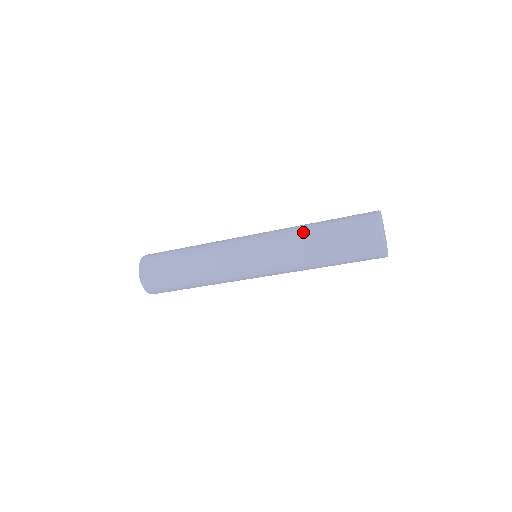
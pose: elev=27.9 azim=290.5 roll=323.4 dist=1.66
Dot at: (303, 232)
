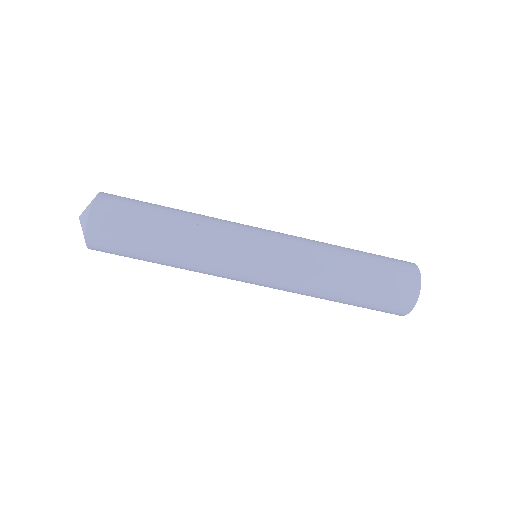
Dot at: (332, 245)
